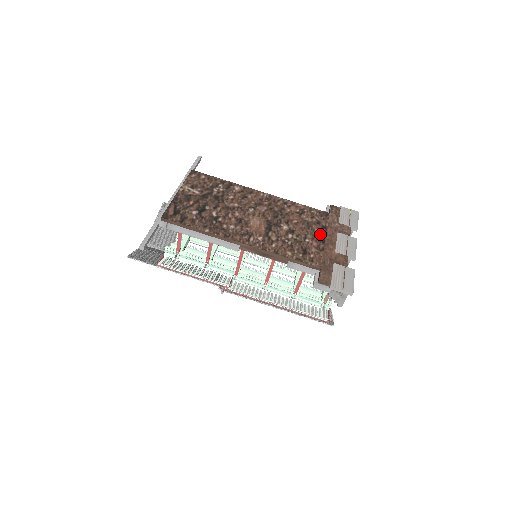
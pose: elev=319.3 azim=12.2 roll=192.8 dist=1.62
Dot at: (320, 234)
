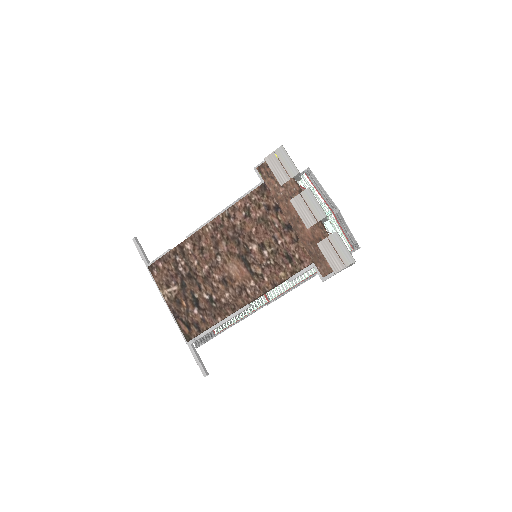
Dot at: (281, 221)
